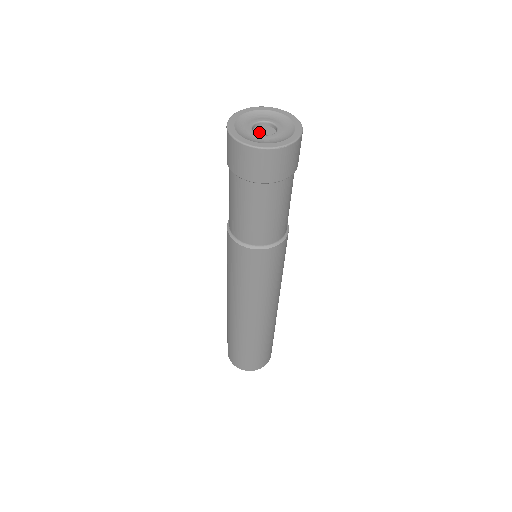
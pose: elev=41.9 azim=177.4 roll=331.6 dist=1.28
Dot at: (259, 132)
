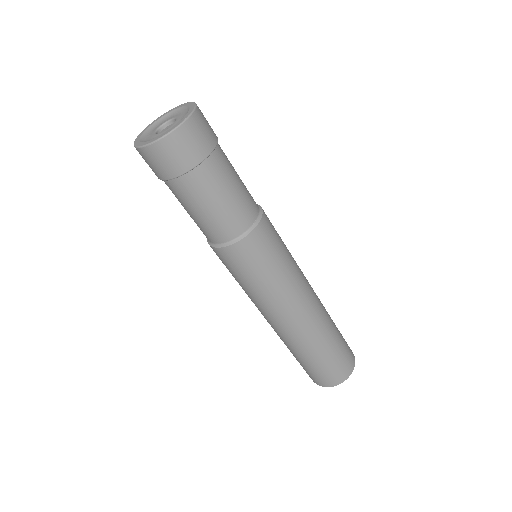
Dot at: occluded
